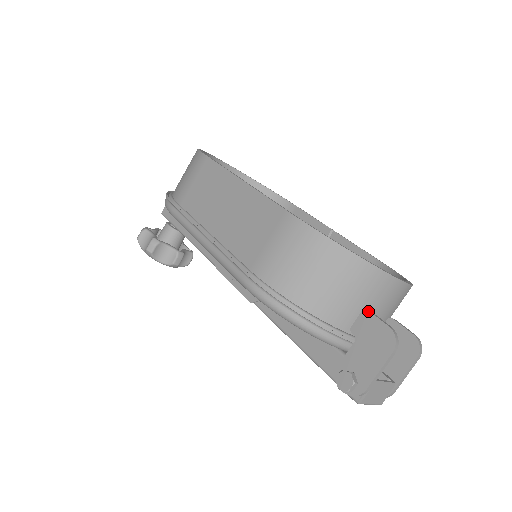
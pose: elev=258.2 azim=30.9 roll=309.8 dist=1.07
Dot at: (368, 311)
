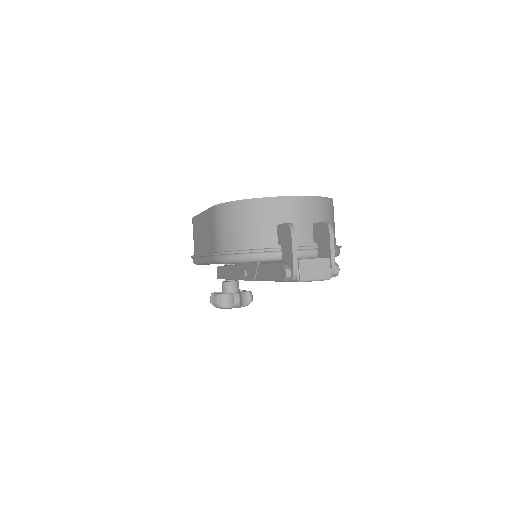
Dot at: (278, 225)
